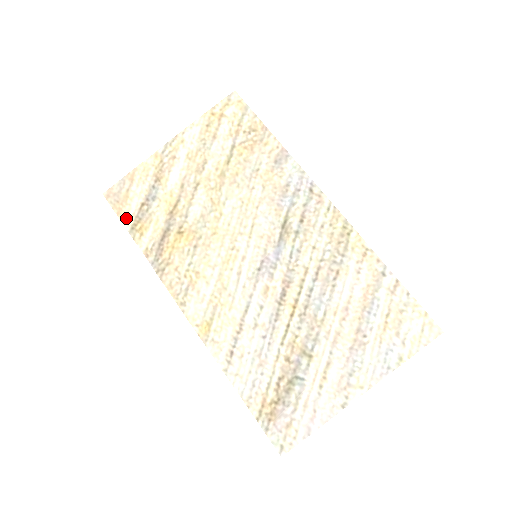
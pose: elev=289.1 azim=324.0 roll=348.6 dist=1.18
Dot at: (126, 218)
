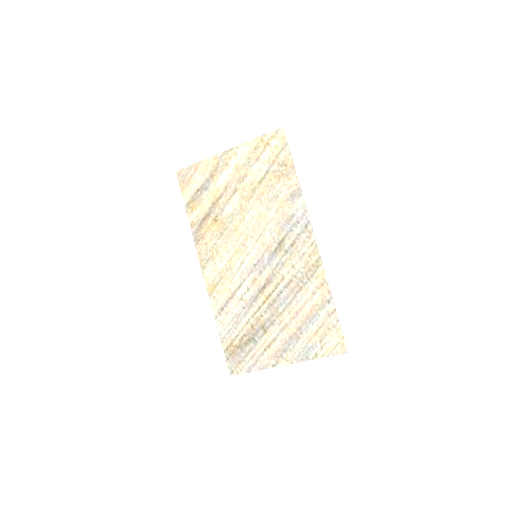
Dot at: (186, 195)
